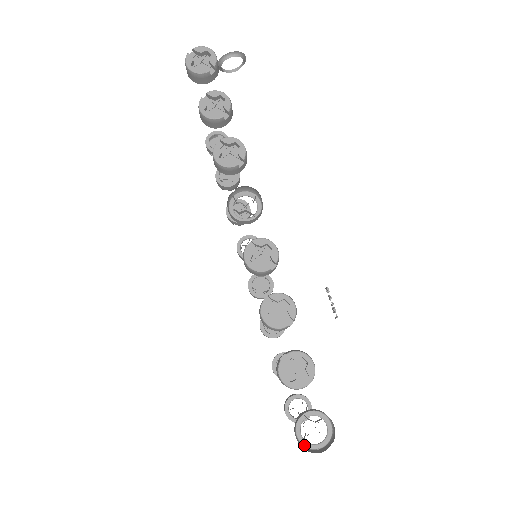
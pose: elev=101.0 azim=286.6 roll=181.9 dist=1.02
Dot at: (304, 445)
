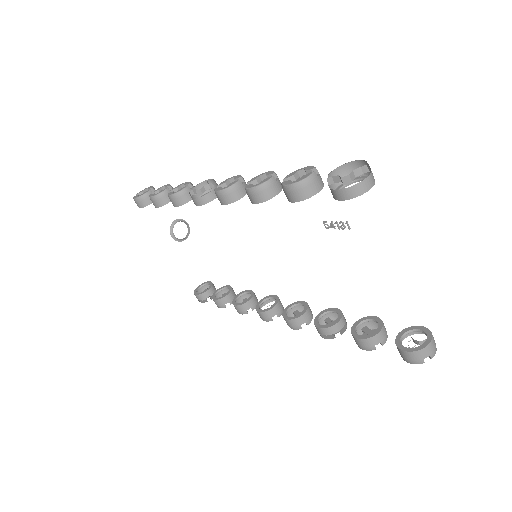
Dot at: (354, 194)
